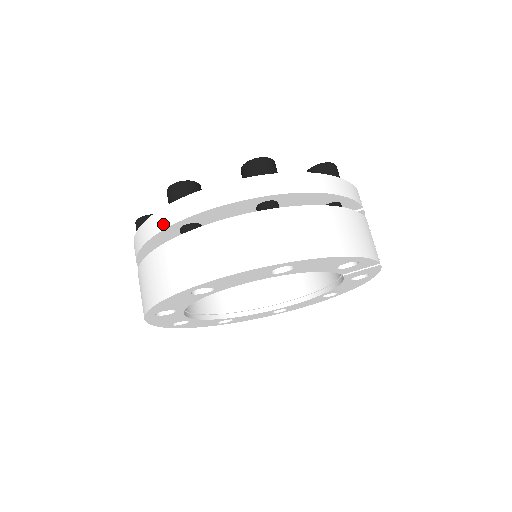
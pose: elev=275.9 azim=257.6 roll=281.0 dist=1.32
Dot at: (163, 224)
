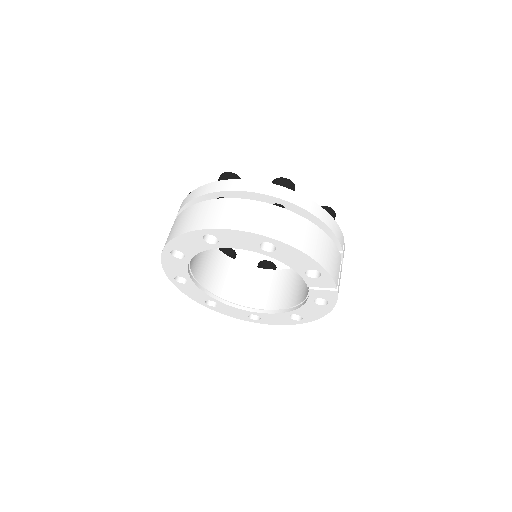
Dot at: (207, 191)
